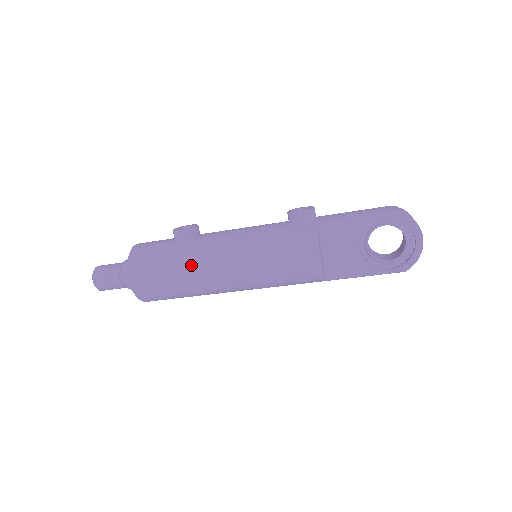
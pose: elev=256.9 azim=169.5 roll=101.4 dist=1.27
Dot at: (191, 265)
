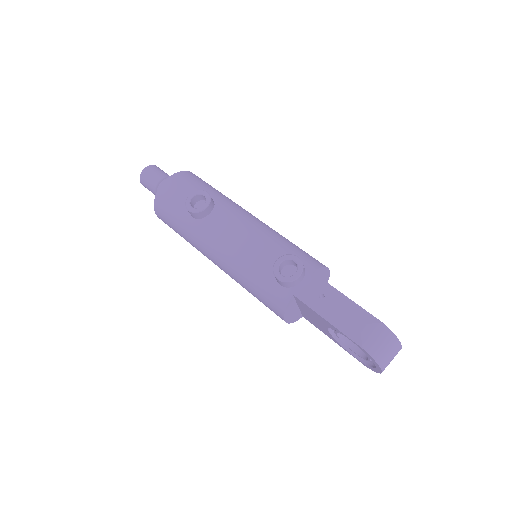
Dot at: (194, 244)
